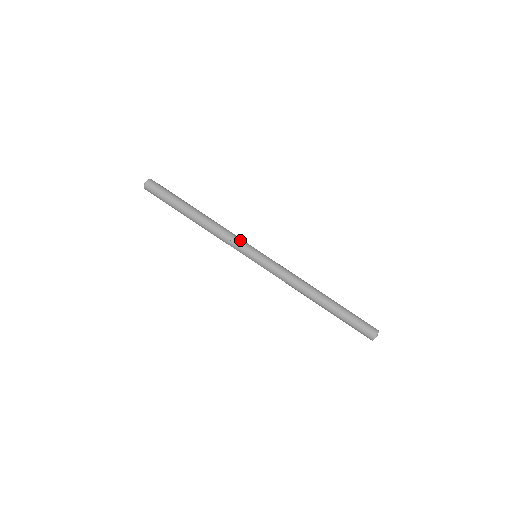
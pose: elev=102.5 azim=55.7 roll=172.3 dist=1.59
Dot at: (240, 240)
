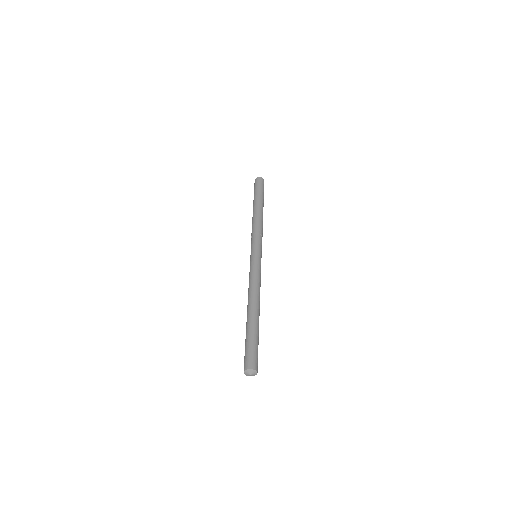
Dot at: (259, 238)
